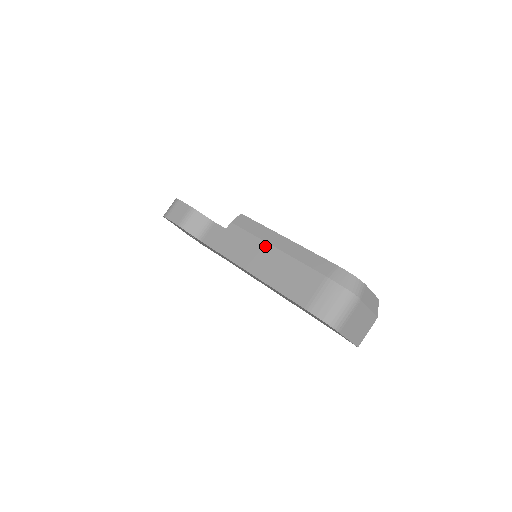
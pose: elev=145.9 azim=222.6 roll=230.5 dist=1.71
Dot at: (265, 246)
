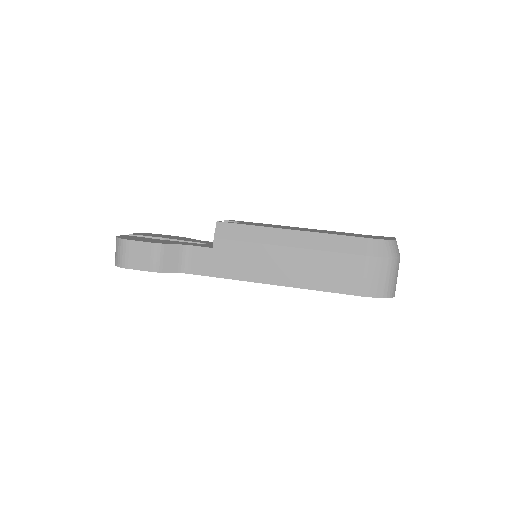
Dot at: (277, 250)
